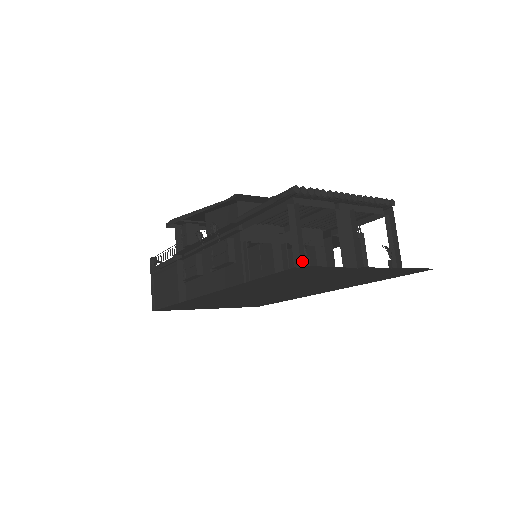
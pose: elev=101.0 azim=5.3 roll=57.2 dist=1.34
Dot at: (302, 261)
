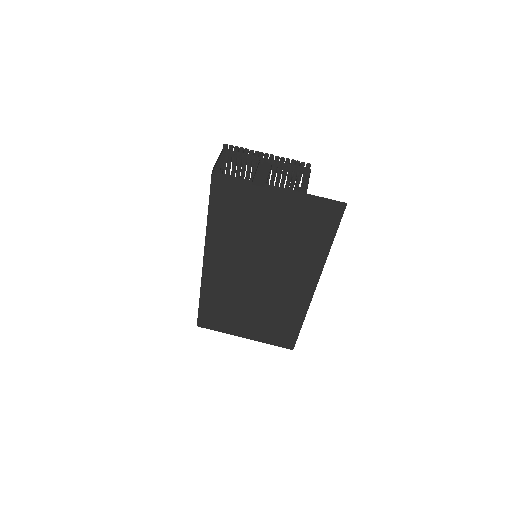
Dot at: (218, 172)
